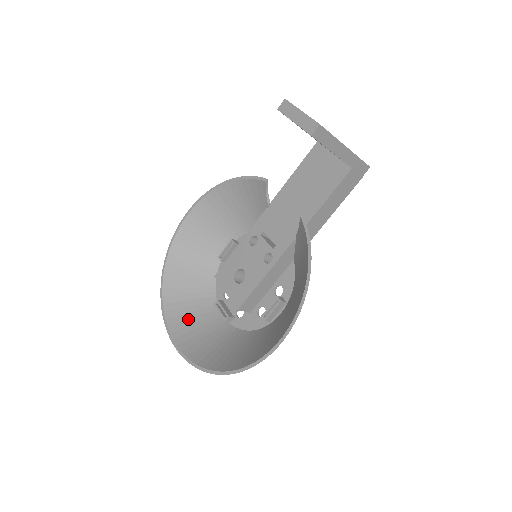
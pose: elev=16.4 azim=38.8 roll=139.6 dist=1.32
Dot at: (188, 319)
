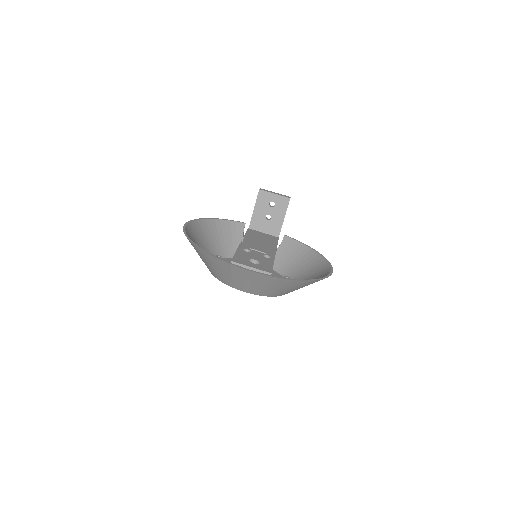
Dot at: (236, 274)
